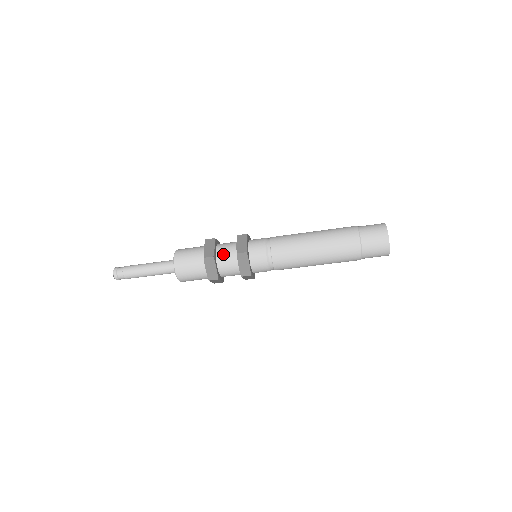
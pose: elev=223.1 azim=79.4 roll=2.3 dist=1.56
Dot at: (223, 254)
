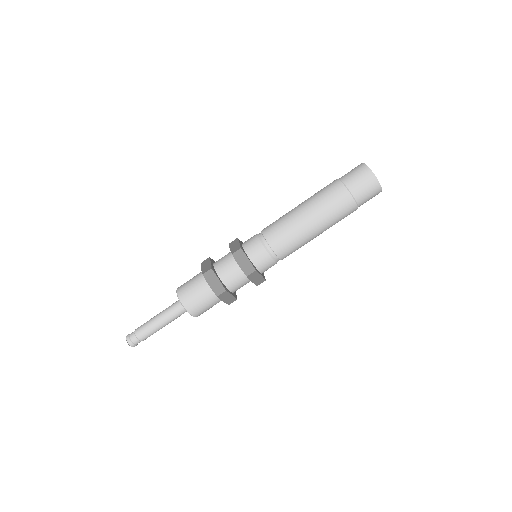
Dot at: (221, 264)
